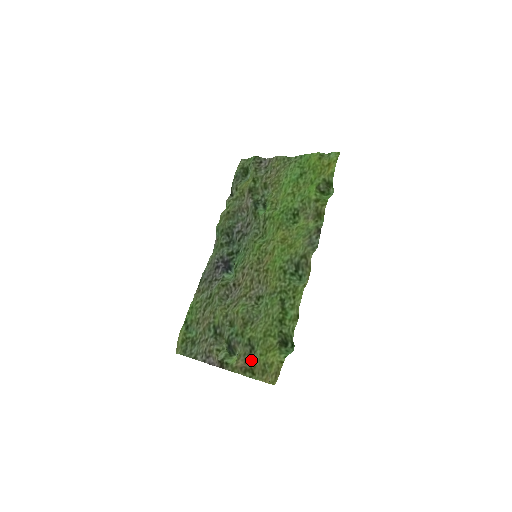
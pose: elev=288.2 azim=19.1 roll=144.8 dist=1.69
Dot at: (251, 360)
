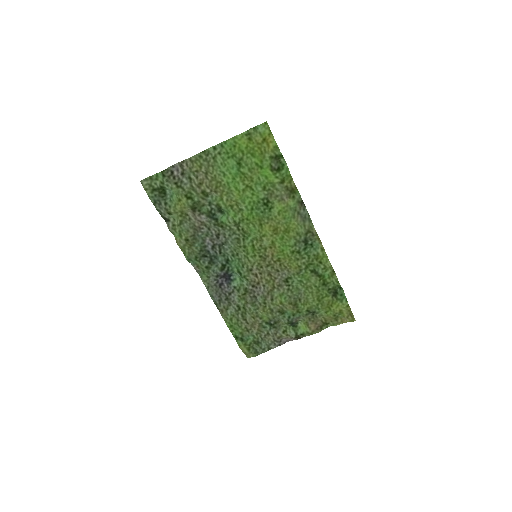
Dot at: (318, 319)
